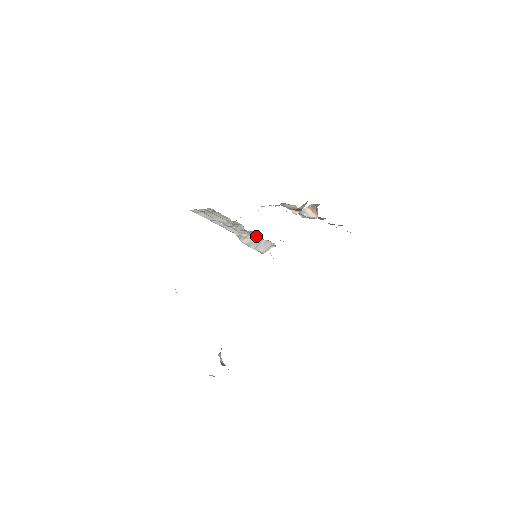
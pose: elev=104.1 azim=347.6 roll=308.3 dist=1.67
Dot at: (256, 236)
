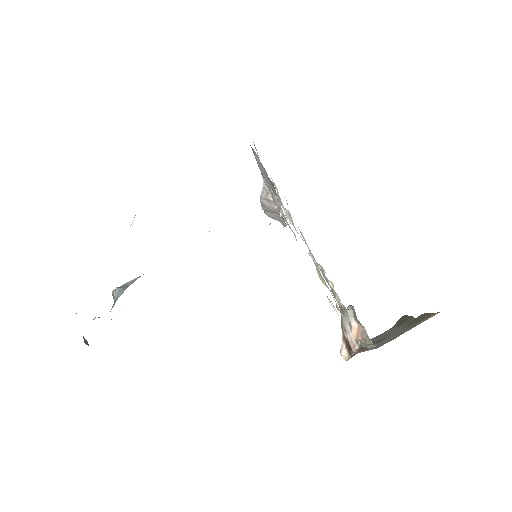
Dot at: (280, 210)
